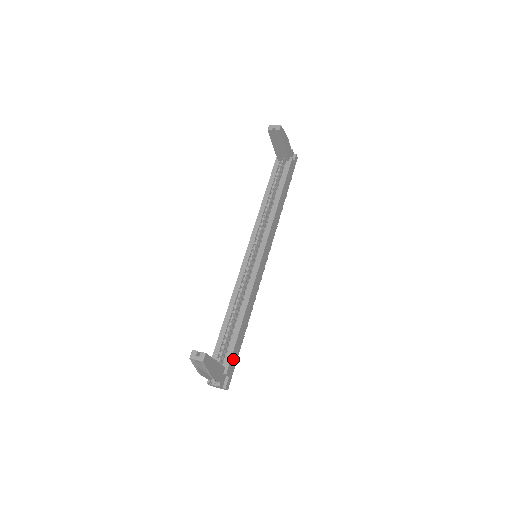
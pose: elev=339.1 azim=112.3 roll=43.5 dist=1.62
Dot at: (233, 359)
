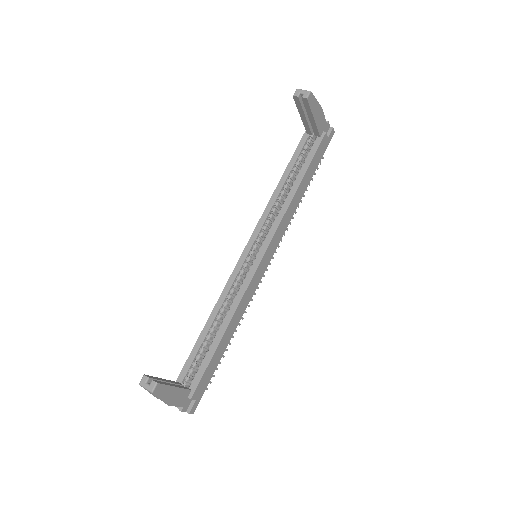
Dot at: (204, 380)
